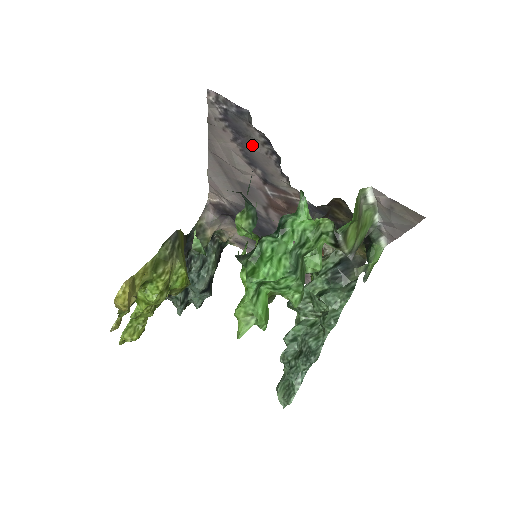
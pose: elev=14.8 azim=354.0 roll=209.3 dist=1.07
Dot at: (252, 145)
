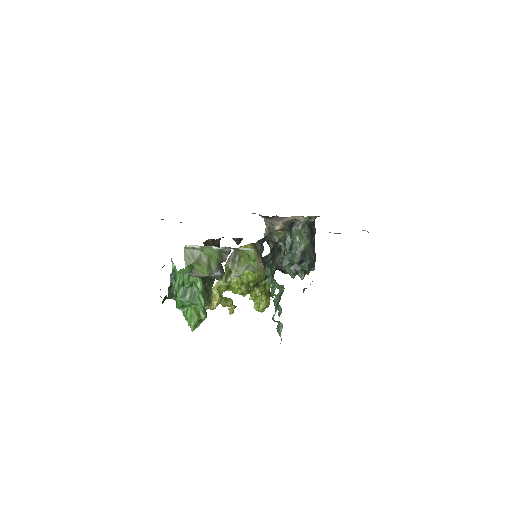
Dot at: occluded
